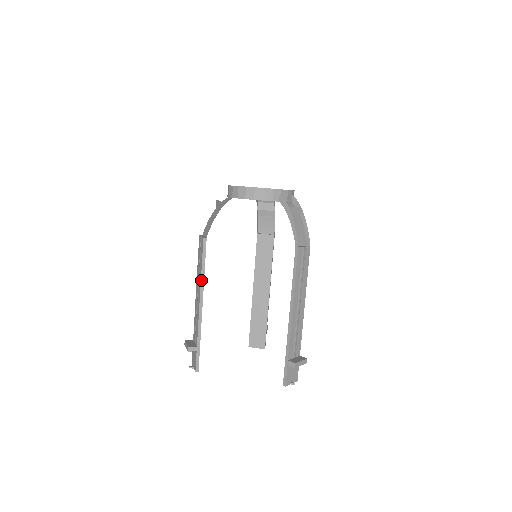
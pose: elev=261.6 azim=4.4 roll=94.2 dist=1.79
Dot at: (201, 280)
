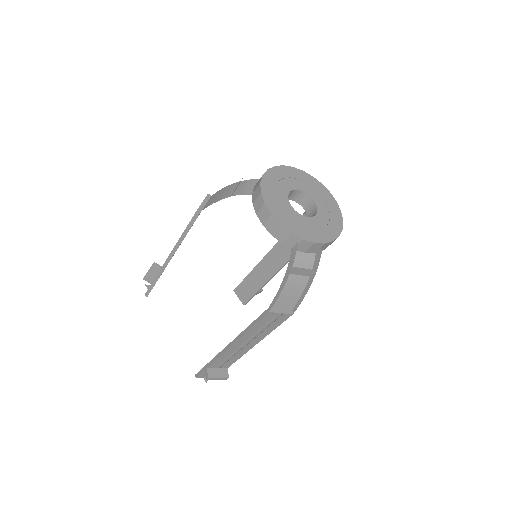
Dot at: (179, 240)
